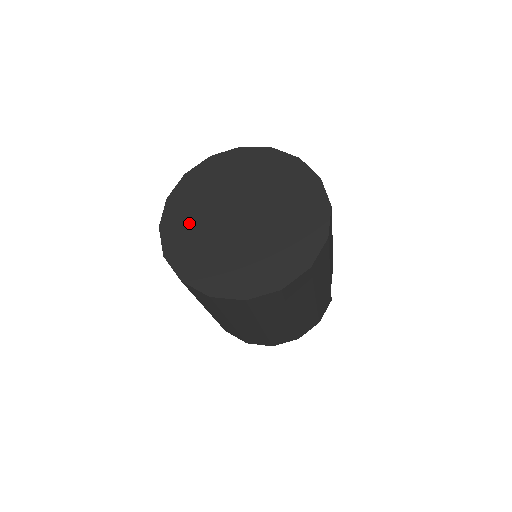
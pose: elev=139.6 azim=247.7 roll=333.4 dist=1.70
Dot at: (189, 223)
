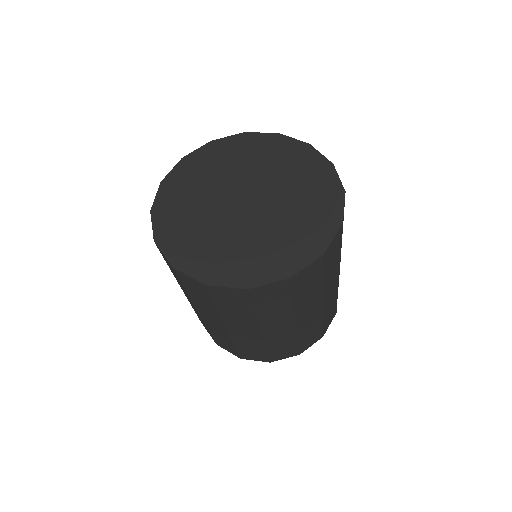
Dot at: (185, 207)
